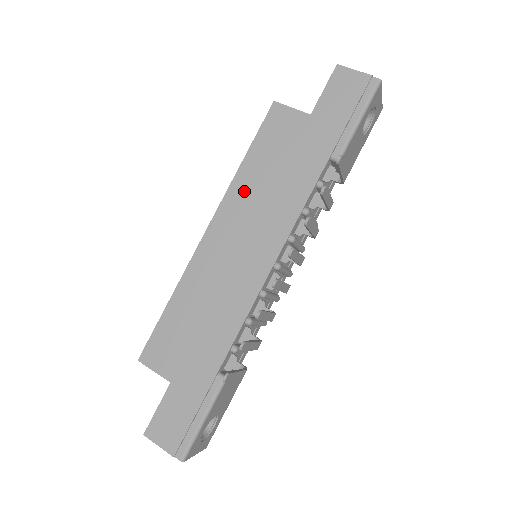
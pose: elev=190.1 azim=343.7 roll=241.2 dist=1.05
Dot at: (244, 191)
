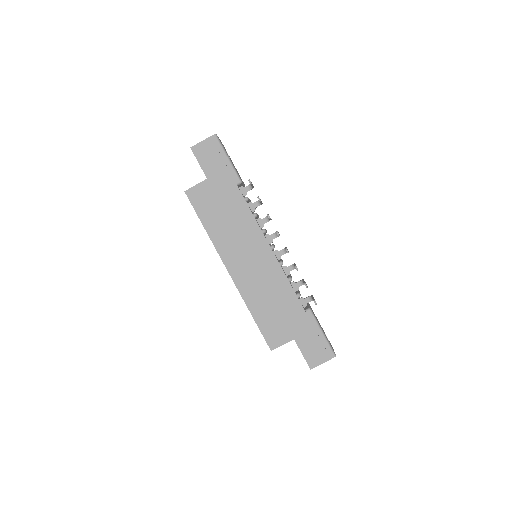
Dot at: (222, 239)
